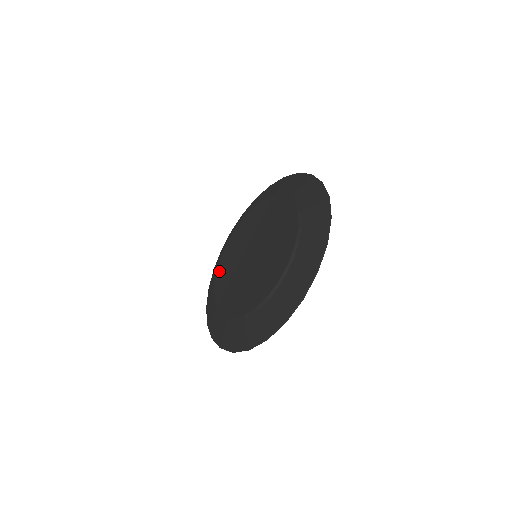
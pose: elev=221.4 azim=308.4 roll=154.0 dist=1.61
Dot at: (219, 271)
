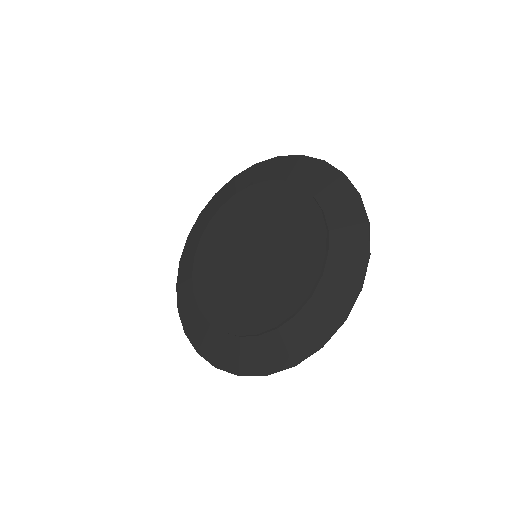
Dot at: (206, 235)
